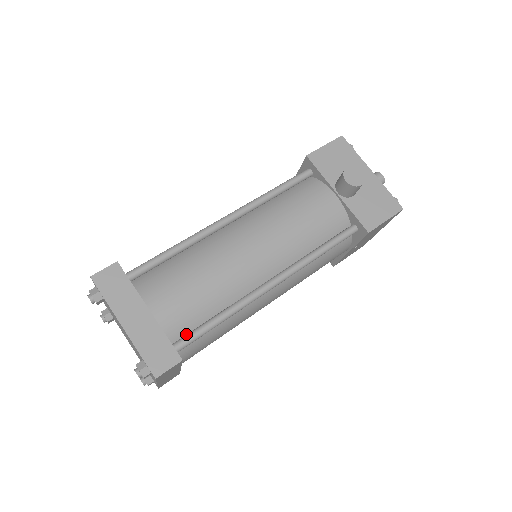
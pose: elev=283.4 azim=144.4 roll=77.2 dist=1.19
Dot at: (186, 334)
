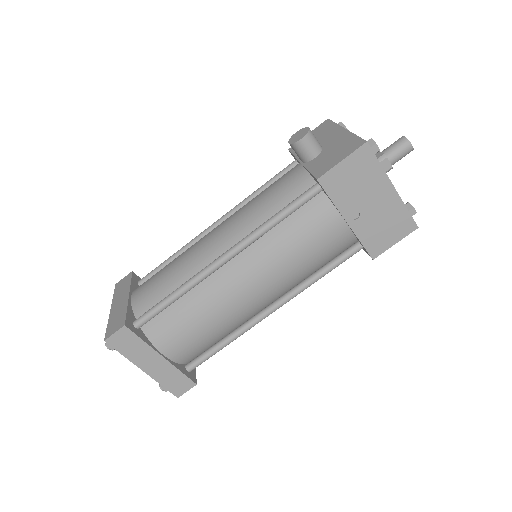
Dot at: occluded
